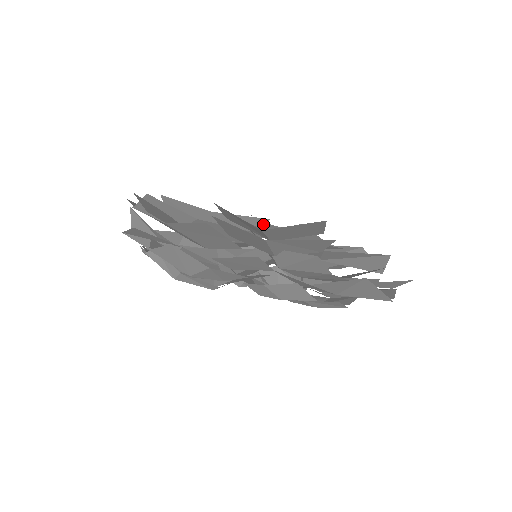
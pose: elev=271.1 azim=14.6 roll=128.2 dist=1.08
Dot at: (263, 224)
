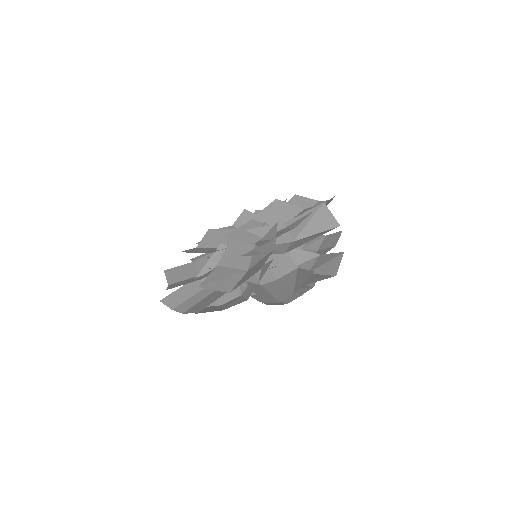
Dot at: occluded
